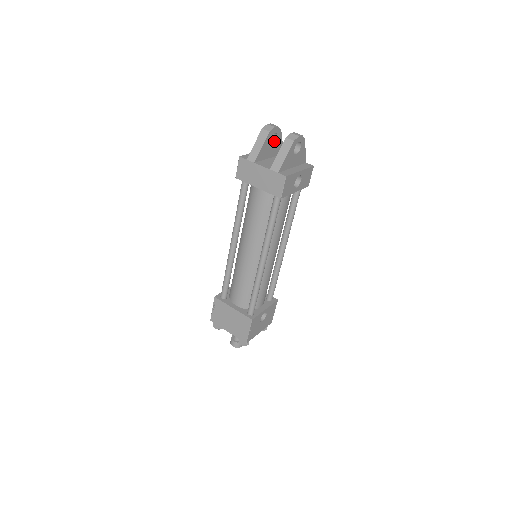
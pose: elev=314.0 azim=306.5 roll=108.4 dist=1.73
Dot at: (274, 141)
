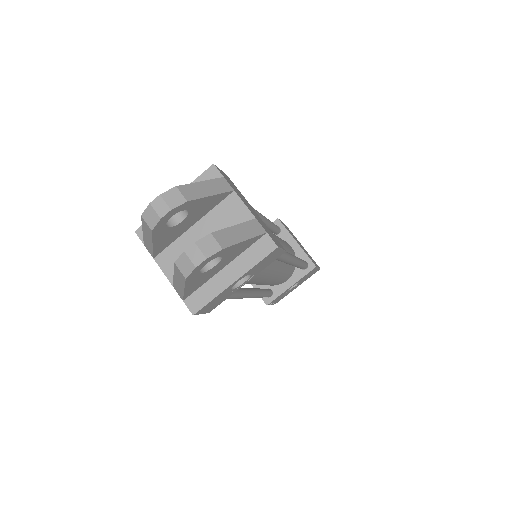
Dot at: (185, 210)
